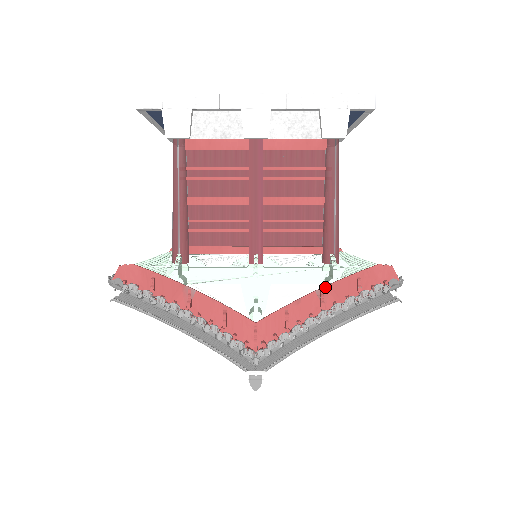
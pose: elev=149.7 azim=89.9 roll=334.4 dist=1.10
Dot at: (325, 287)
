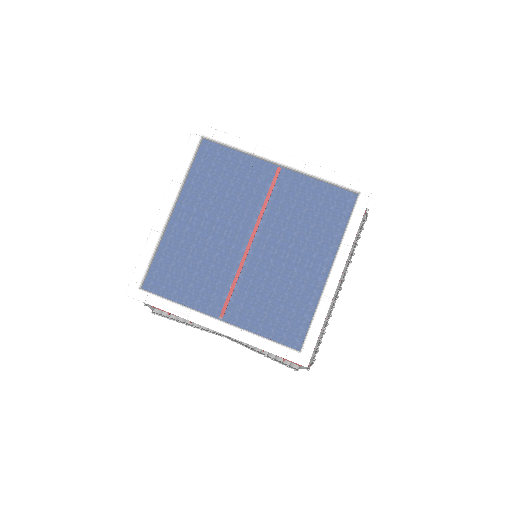
Dot at: occluded
